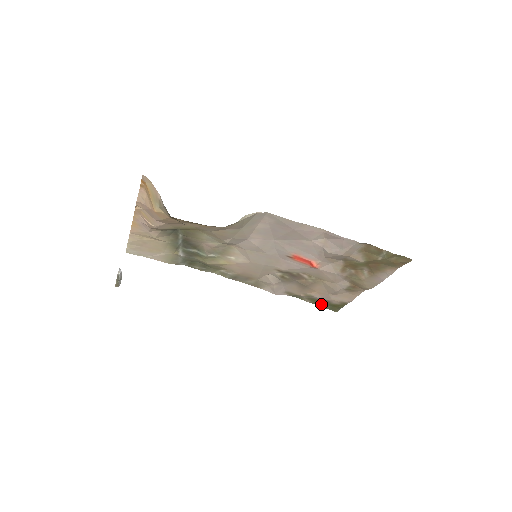
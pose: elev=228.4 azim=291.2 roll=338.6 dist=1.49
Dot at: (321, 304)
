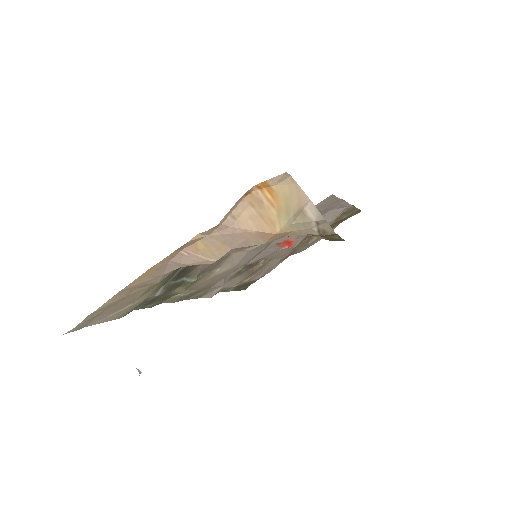
Dot at: (239, 288)
